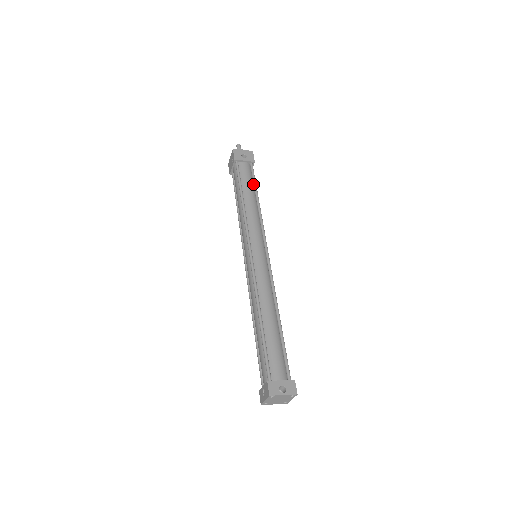
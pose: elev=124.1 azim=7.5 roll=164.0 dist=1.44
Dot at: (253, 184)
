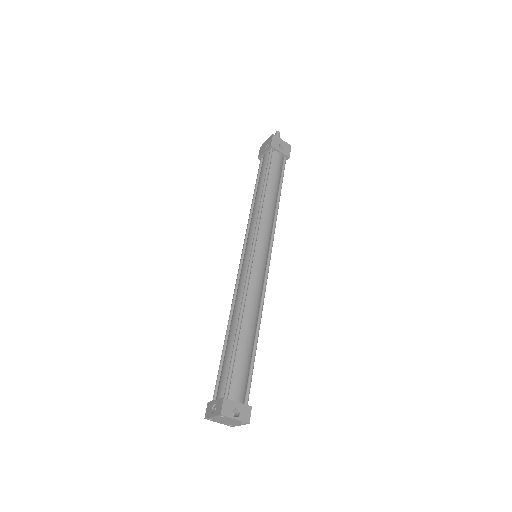
Dot at: (280, 180)
